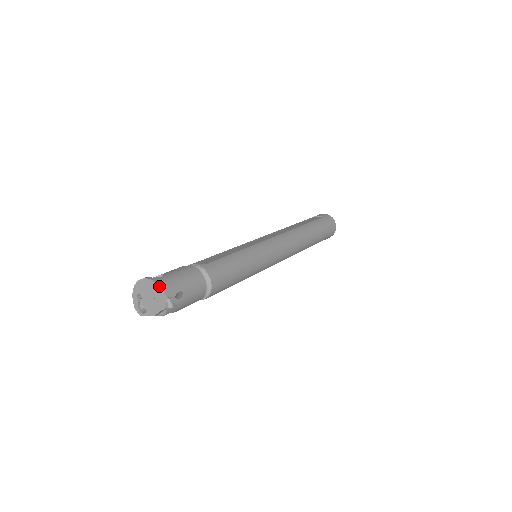
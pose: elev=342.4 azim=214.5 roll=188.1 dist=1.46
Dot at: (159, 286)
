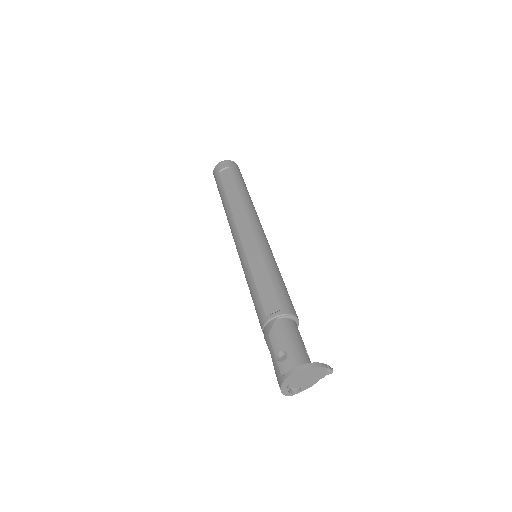
Dot at: (317, 367)
